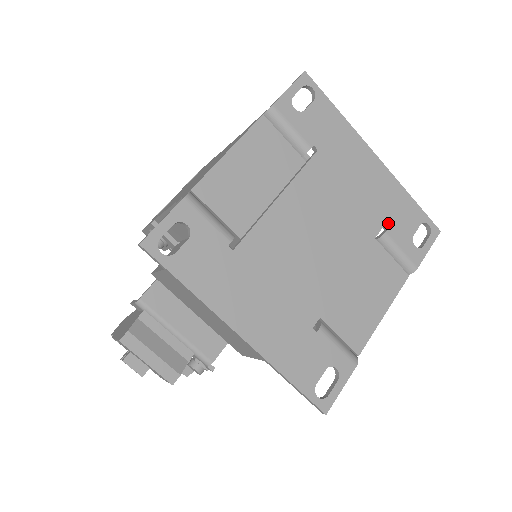
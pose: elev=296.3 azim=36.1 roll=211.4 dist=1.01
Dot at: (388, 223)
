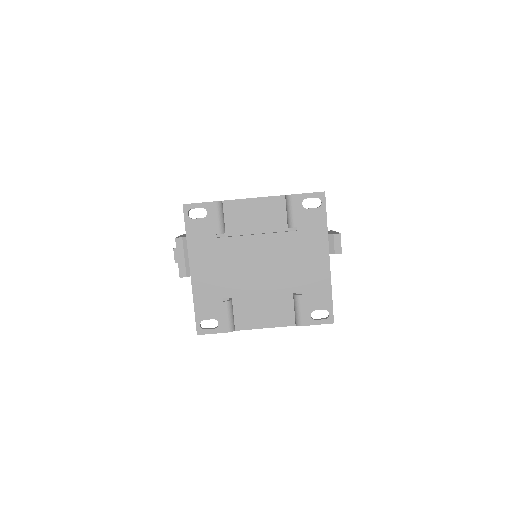
Dot at: (305, 292)
